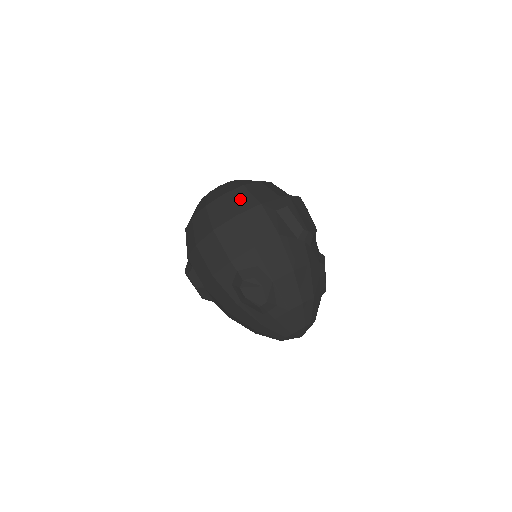
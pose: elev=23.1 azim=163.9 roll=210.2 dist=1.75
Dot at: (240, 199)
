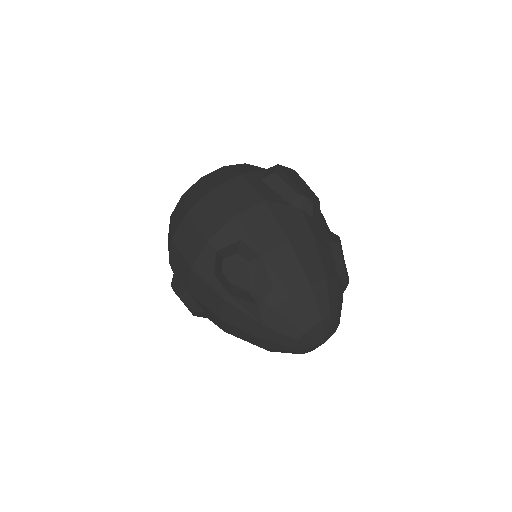
Dot at: (218, 176)
